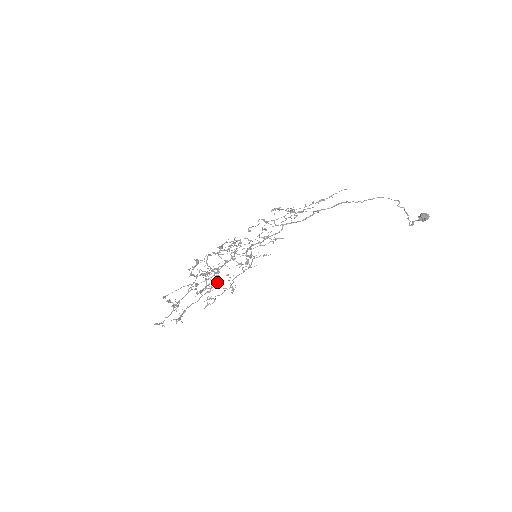
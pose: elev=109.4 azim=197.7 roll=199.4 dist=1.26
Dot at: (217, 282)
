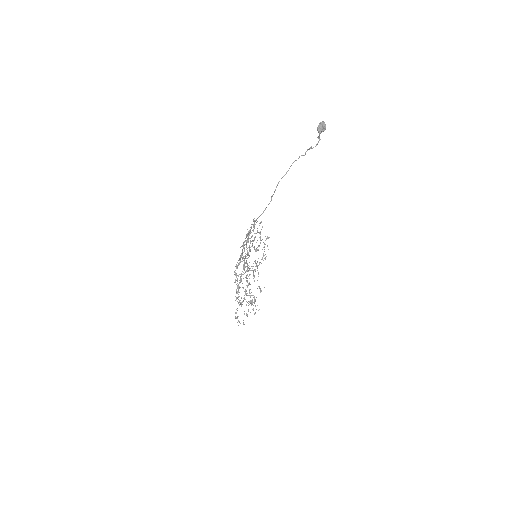
Dot at: (255, 263)
